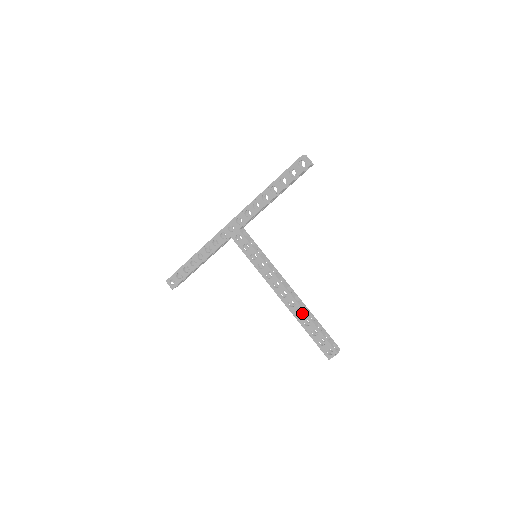
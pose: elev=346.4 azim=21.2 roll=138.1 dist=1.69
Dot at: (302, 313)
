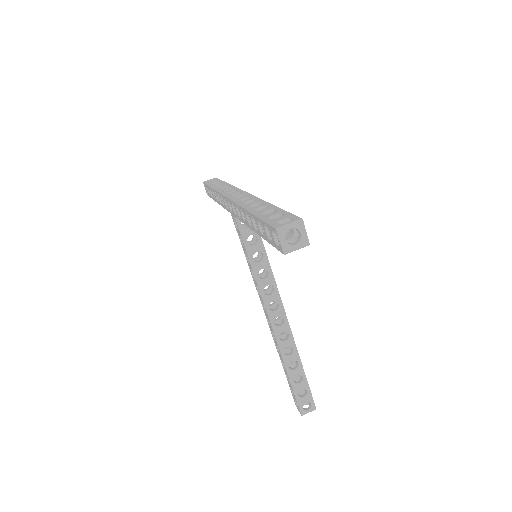
Dot at: (280, 354)
